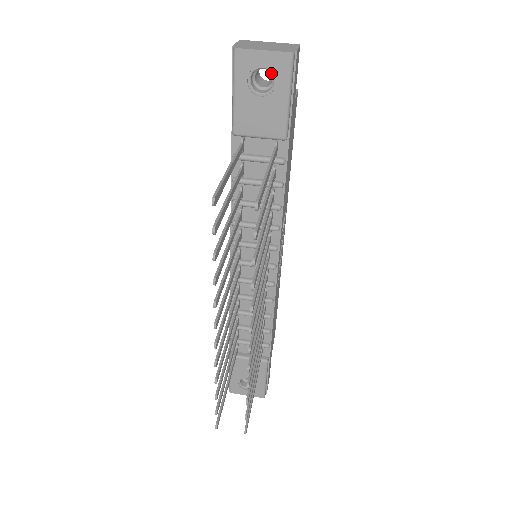
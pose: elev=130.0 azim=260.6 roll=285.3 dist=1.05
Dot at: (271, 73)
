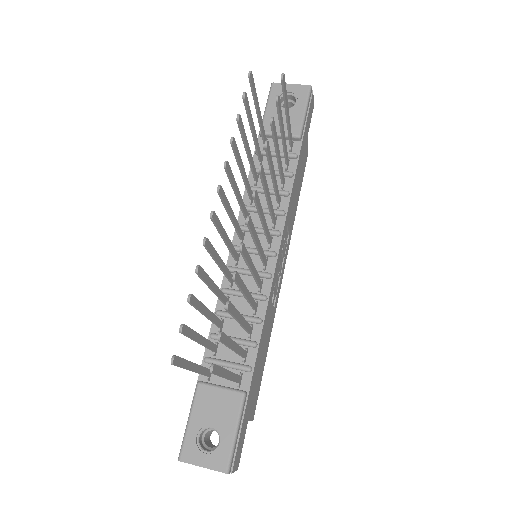
Dot at: (295, 97)
